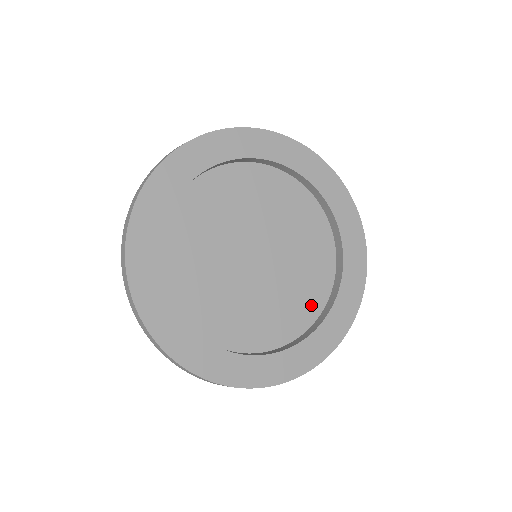
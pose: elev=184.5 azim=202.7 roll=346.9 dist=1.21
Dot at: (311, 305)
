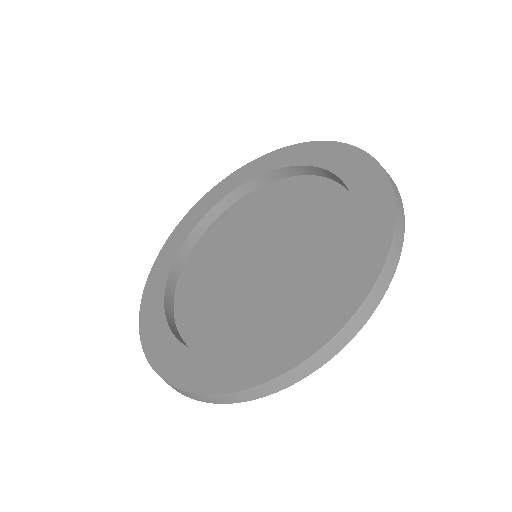
Dot at: (281, 327)
